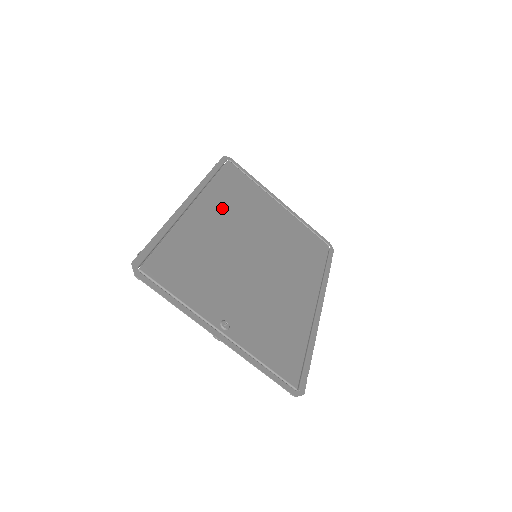
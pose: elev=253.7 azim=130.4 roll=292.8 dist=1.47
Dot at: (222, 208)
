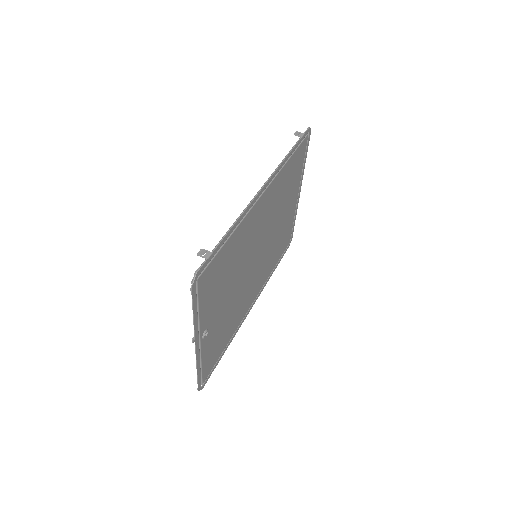
Dot at: (272, 199)
